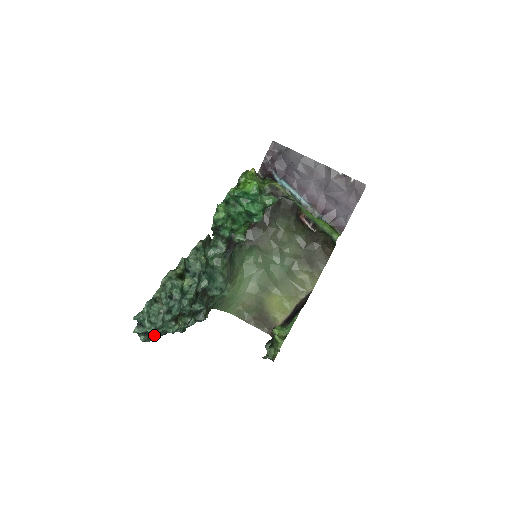
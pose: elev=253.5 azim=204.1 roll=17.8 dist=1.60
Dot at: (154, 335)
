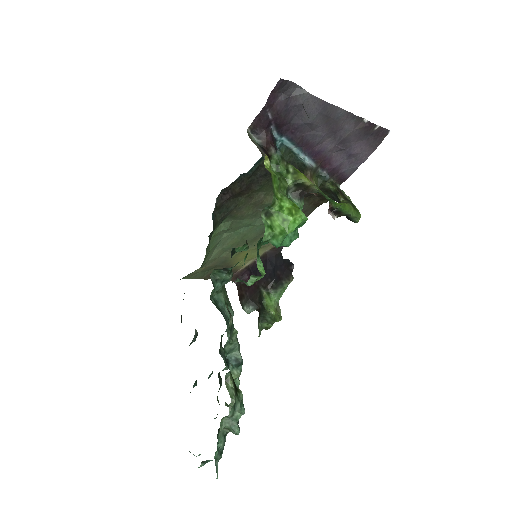
Dot at: occluded
